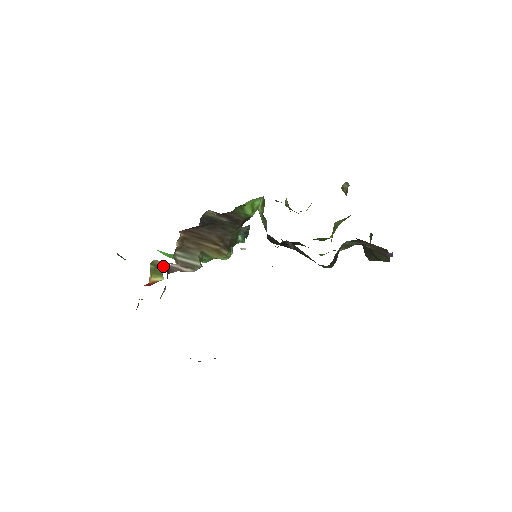
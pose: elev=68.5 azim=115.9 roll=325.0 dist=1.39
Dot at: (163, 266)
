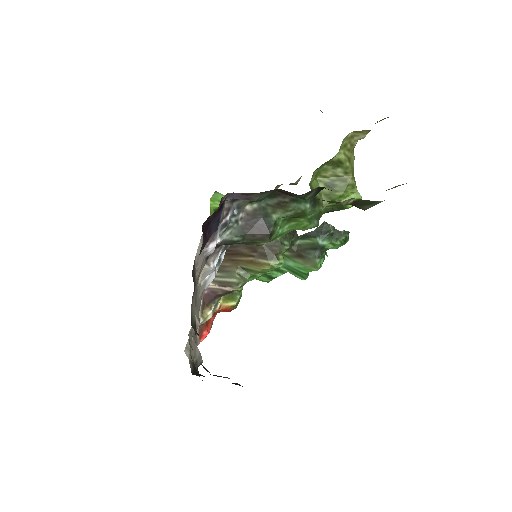
Dot at: (238, 291)
